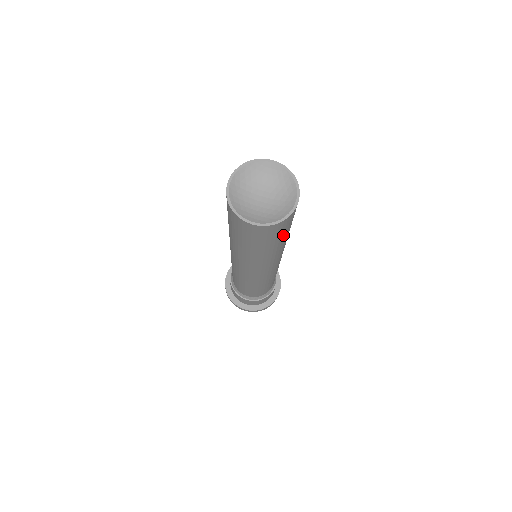
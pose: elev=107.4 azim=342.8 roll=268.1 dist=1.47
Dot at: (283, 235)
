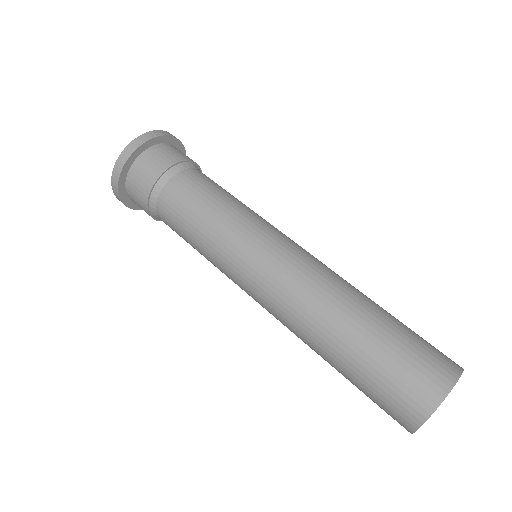
Dot at: occluded
